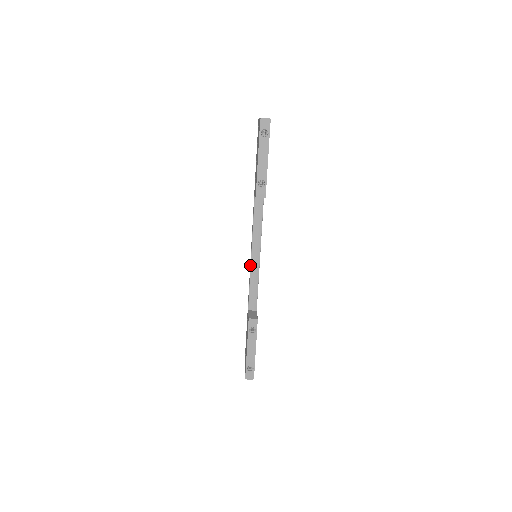
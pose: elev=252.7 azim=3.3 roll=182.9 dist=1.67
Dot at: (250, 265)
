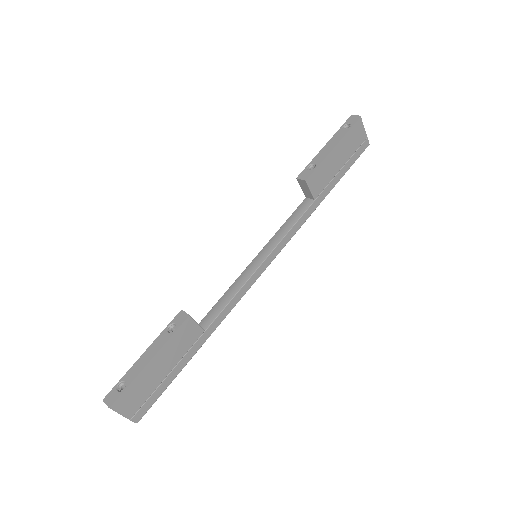
Dot at: (244, 271)
